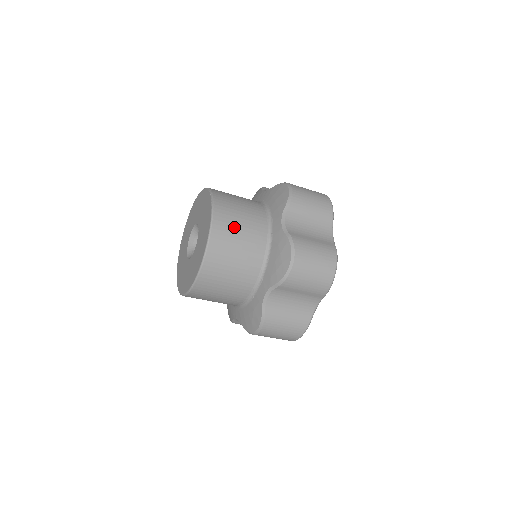
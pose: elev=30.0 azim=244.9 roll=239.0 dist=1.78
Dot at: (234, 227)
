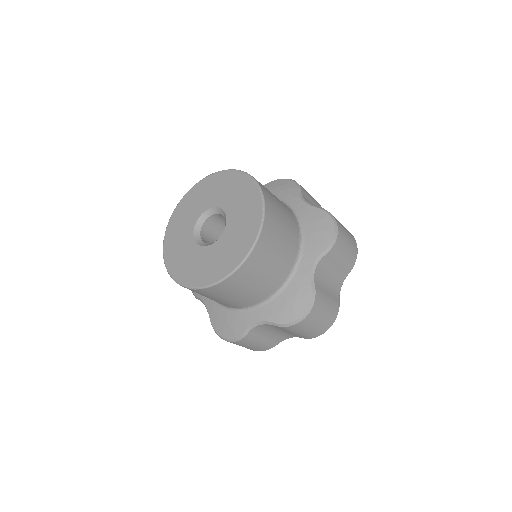
Dot at: (270, 256)
